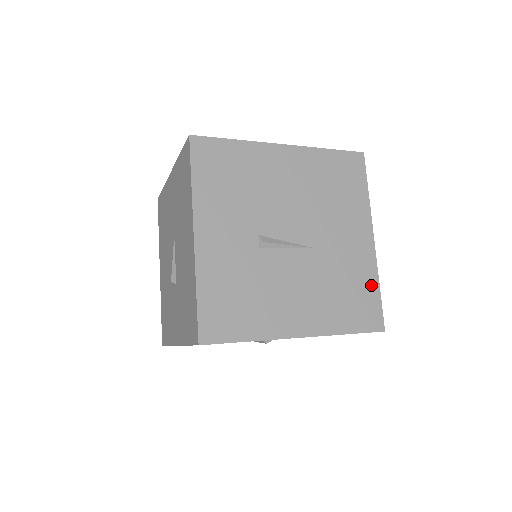
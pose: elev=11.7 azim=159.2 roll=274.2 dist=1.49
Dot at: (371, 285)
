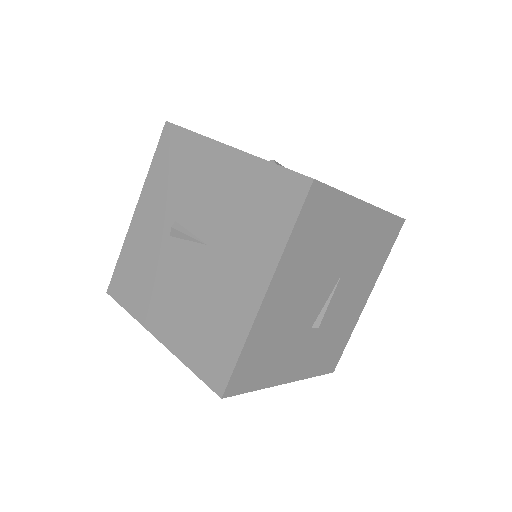
Dot at: (384, 222)
